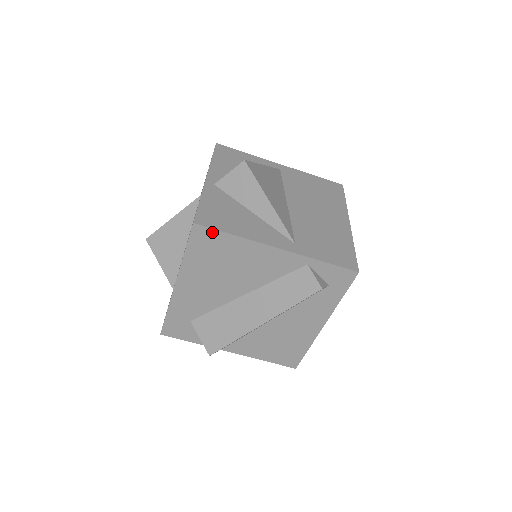
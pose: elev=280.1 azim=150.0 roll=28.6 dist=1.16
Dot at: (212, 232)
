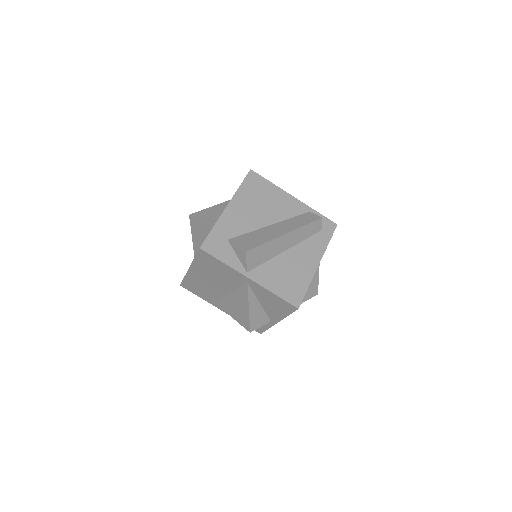
Dot at: (259, 177)
